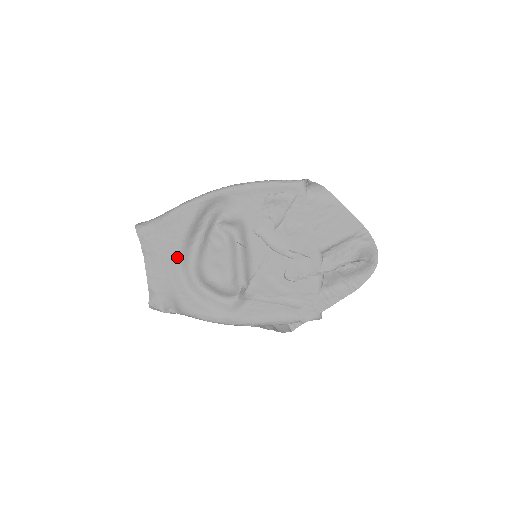
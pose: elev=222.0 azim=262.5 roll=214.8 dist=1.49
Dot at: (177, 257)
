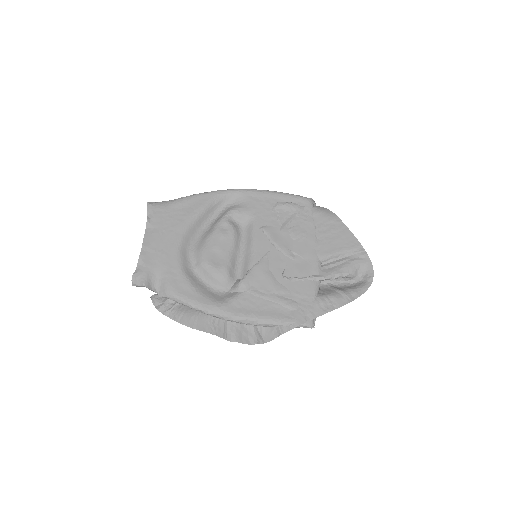
Dot at: (180, 235)
